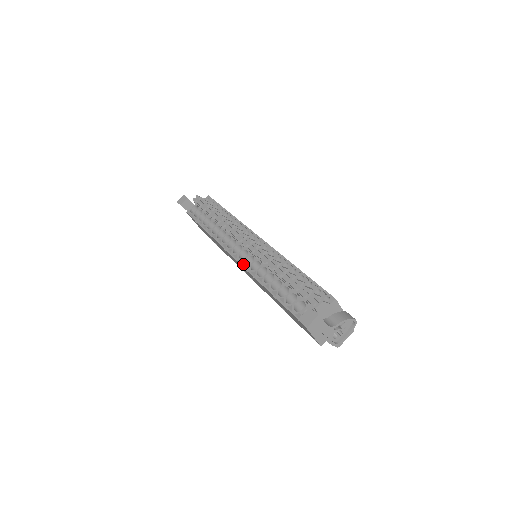
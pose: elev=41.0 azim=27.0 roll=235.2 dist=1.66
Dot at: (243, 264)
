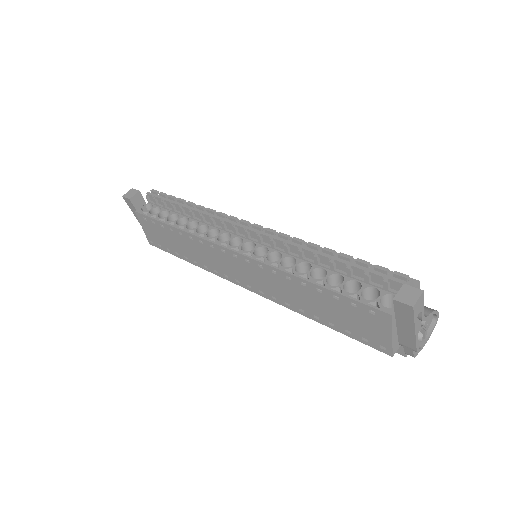
Dot at: (253, 256)
